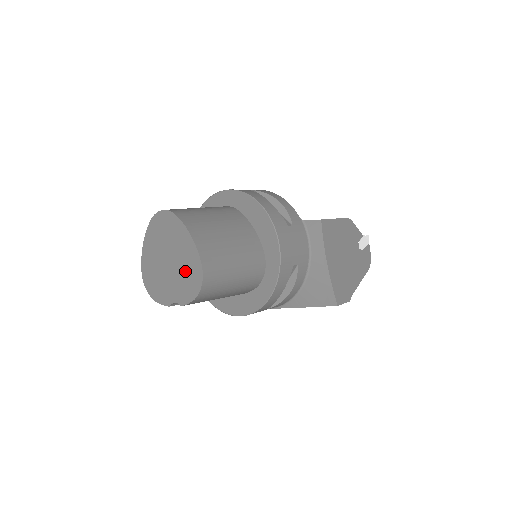
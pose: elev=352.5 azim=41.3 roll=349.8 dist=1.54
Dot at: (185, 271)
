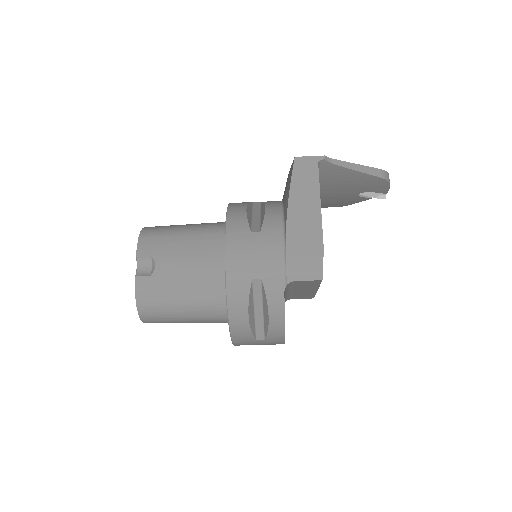
Dot at: occluded
